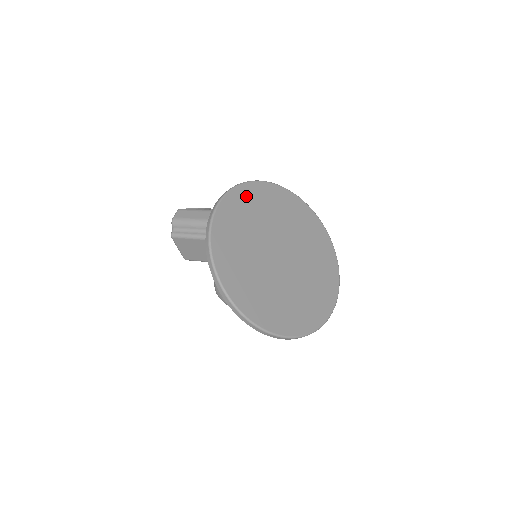
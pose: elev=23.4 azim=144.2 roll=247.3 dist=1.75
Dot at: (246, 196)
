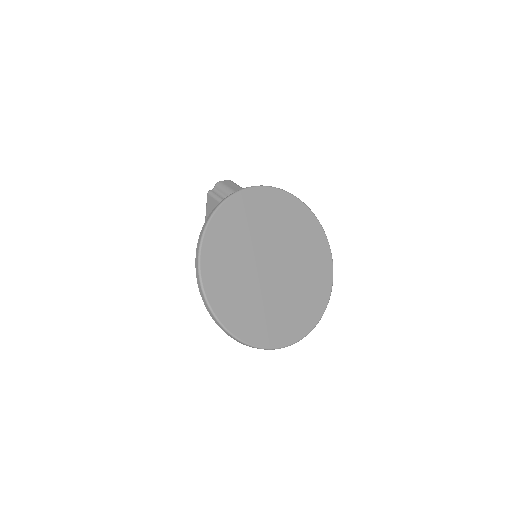
Dot at: (284, 203)
